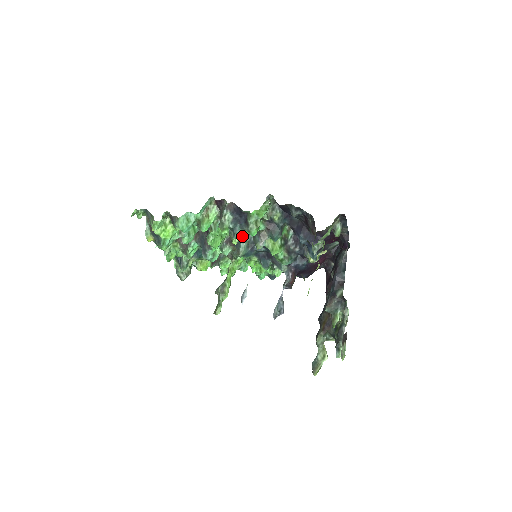
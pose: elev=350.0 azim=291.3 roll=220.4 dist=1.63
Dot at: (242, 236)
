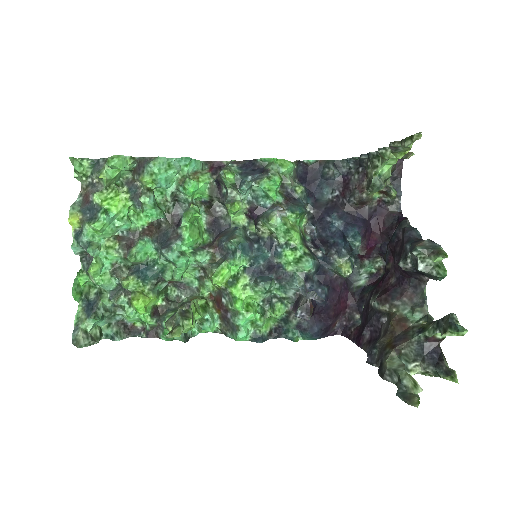
Dot at: (237, 226)
